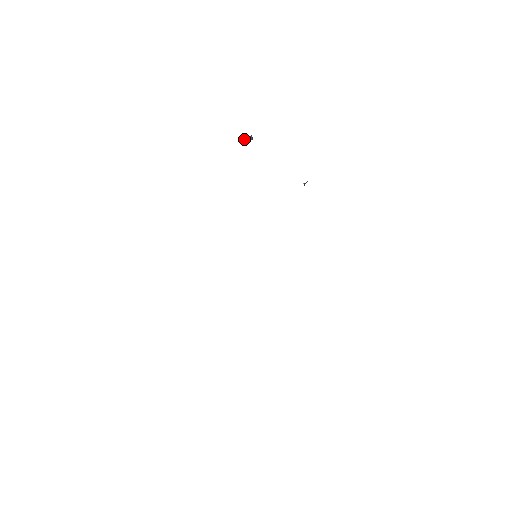
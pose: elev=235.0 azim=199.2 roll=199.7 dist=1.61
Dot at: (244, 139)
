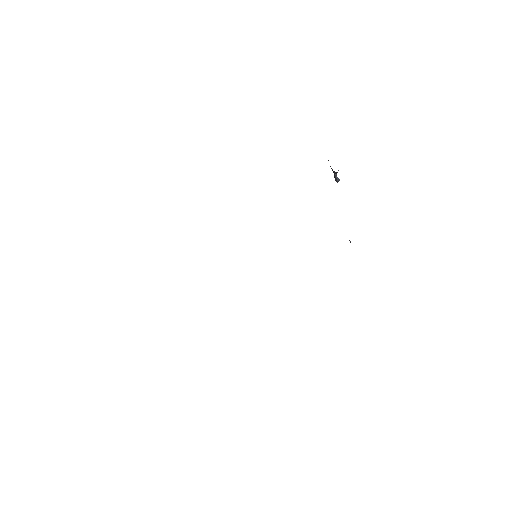
Dot at: occluded
